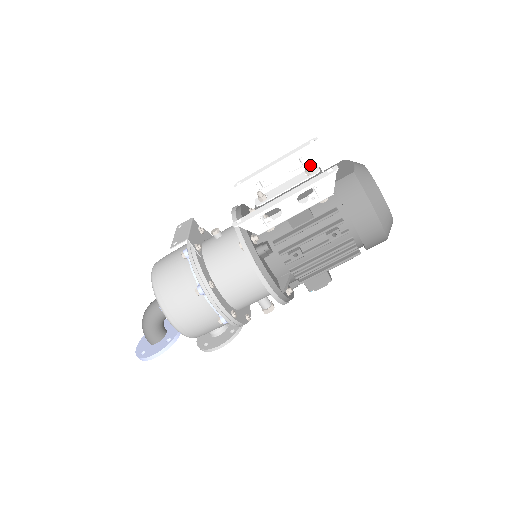
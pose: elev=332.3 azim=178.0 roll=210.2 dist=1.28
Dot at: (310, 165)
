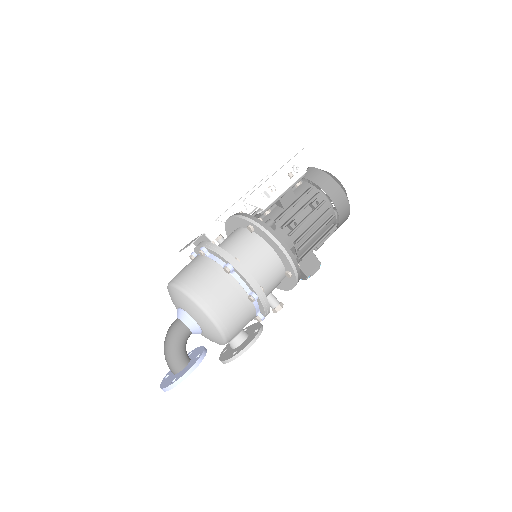
Dot at: occluded
